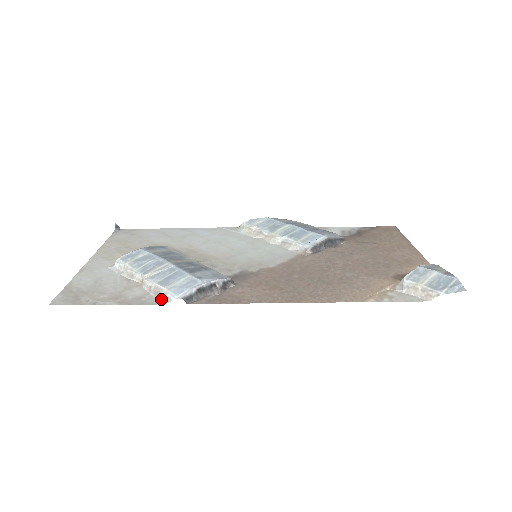
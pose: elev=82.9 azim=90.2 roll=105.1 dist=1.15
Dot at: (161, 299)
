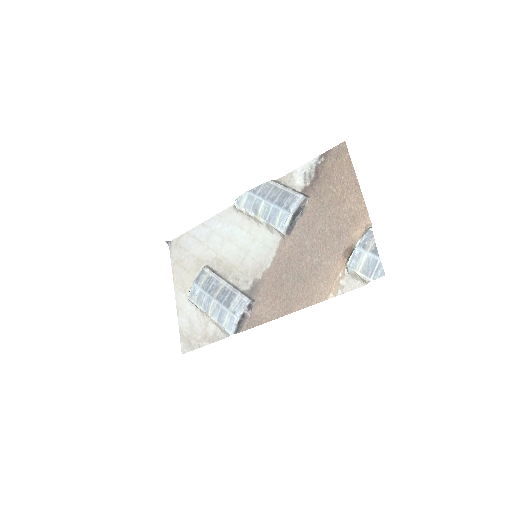
Dot at: (225, 334)
